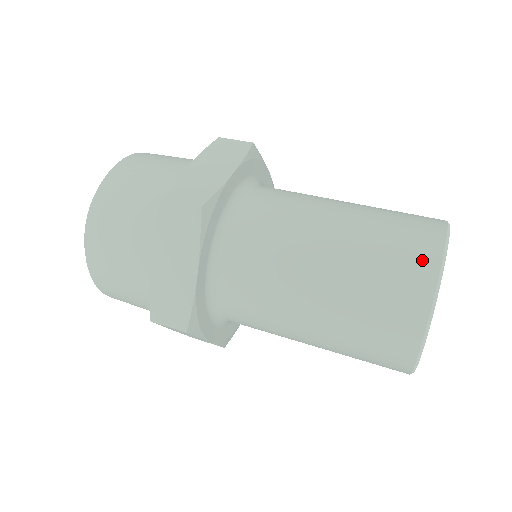
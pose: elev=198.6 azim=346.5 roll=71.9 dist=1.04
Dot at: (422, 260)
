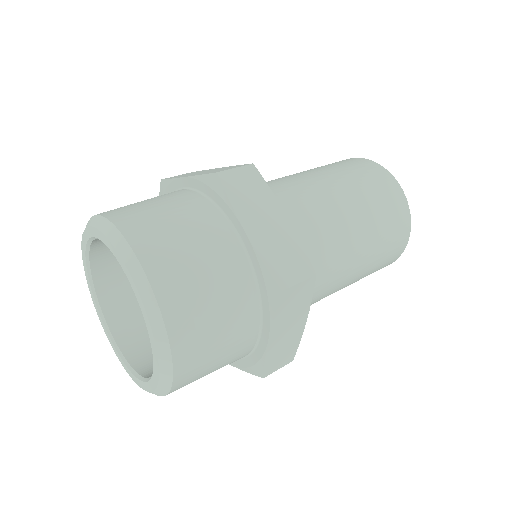
Dot at: (401, 210)
